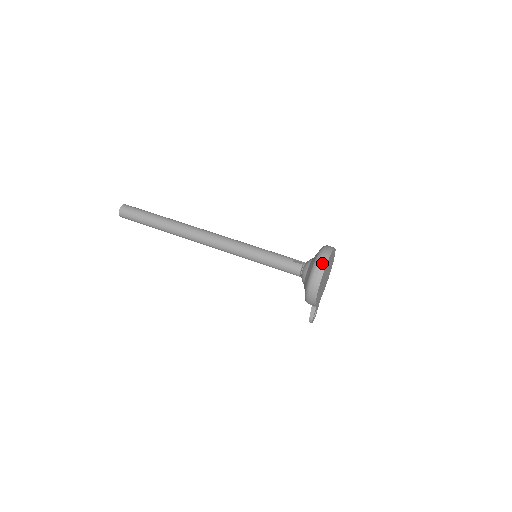
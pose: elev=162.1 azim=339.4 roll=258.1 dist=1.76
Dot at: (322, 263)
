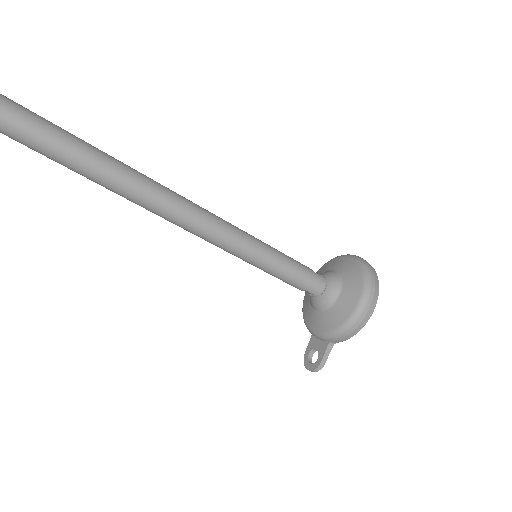
Dot at: (375, 274)
